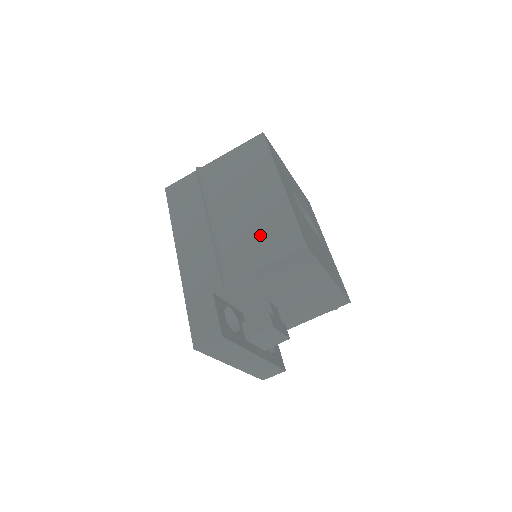
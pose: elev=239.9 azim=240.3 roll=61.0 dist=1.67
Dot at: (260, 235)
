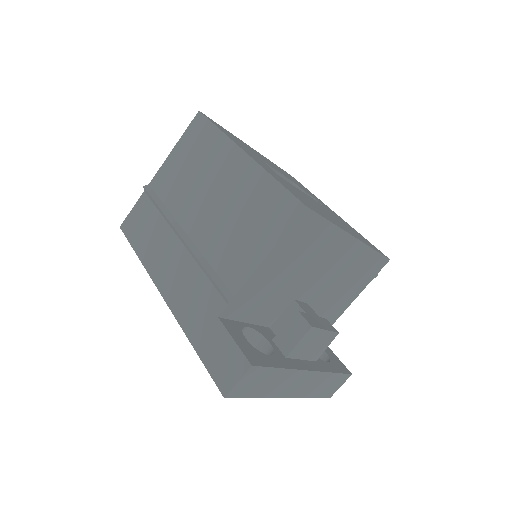
Dot at: (244, 222)
